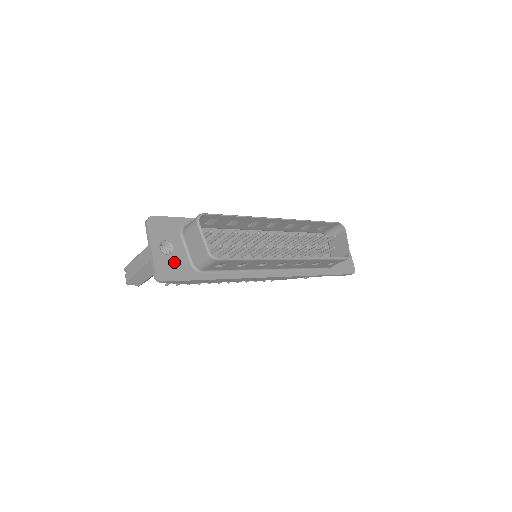
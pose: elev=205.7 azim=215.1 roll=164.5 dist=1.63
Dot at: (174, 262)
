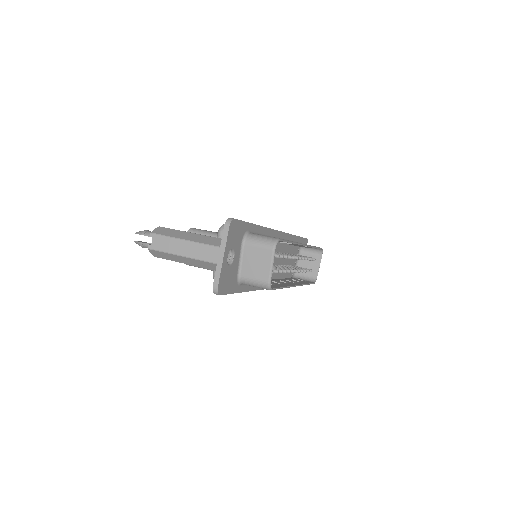
Dot at: (230, 273)
